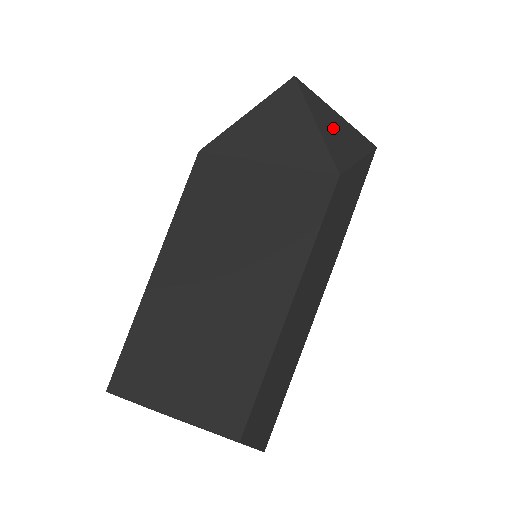
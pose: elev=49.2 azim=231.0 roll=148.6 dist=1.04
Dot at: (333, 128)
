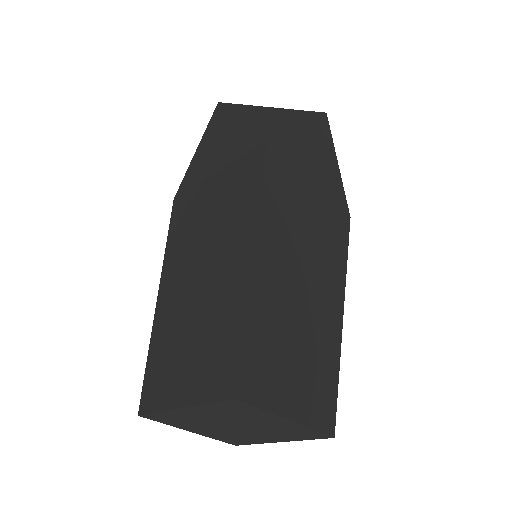
Dot at: (263, 117)
